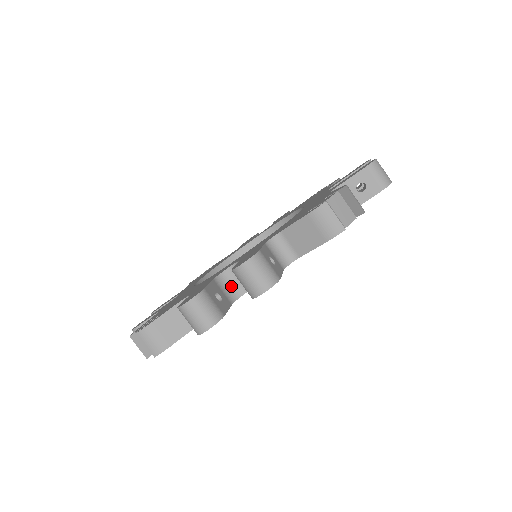
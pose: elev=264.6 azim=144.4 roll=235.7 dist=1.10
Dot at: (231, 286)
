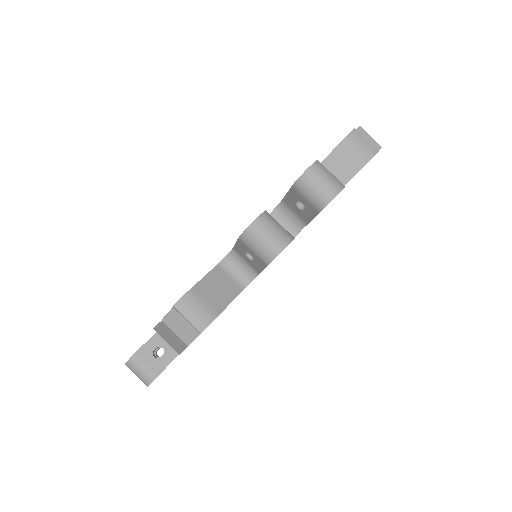
Dot at: occluded
